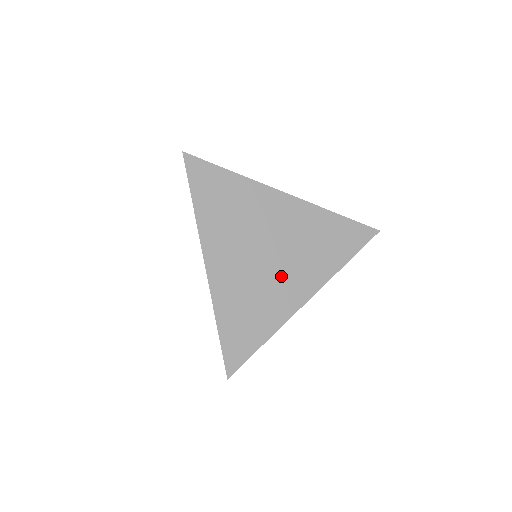
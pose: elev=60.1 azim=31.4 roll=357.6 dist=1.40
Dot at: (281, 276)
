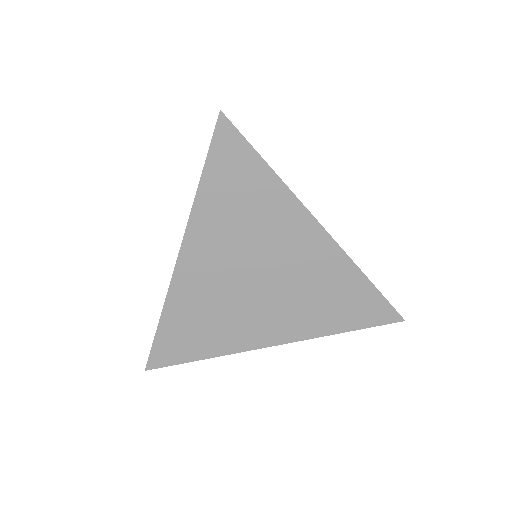
Dot at: (258, 309)
